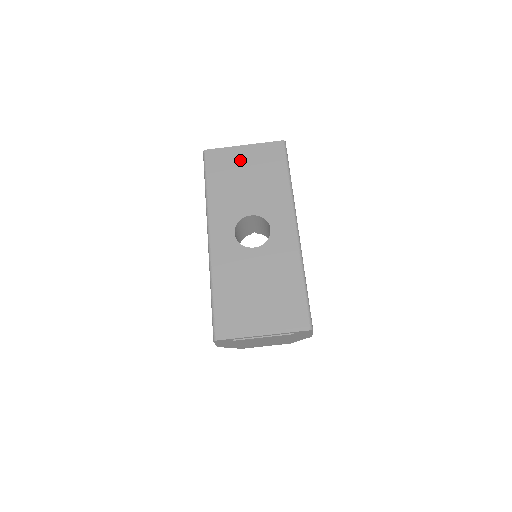
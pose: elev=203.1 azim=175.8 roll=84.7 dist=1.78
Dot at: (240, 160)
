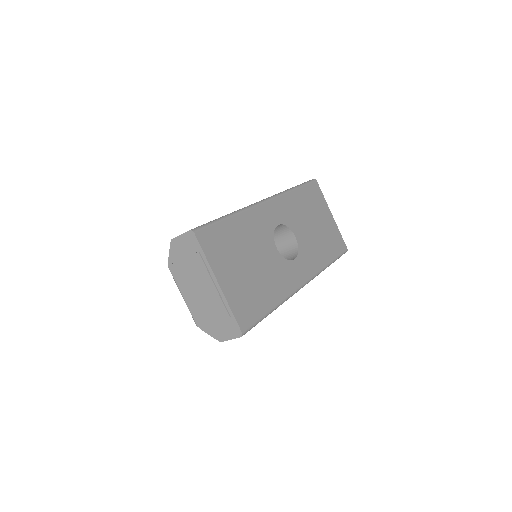
Dot at: (323, 214)
